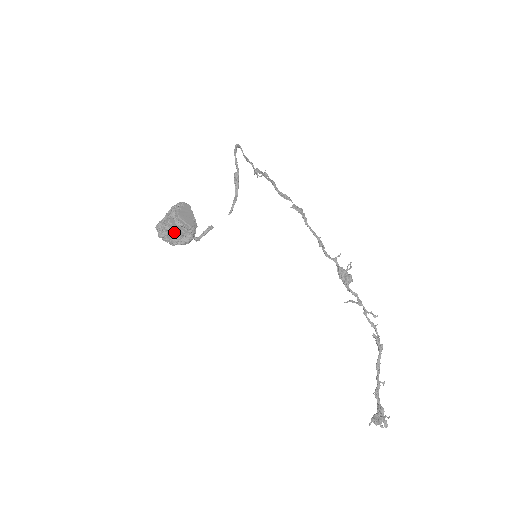
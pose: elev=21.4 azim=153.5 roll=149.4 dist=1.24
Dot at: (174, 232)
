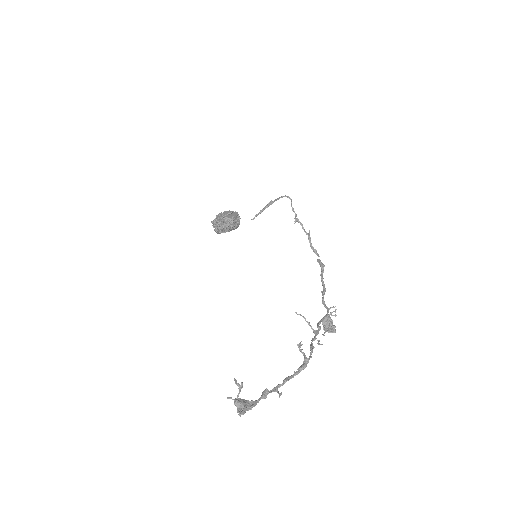
Dot at: (218, 219)
